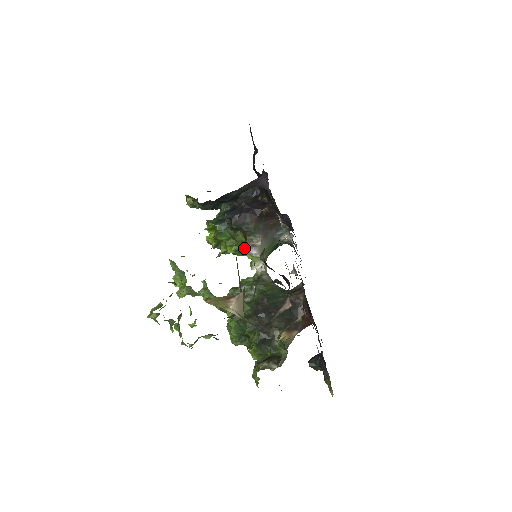
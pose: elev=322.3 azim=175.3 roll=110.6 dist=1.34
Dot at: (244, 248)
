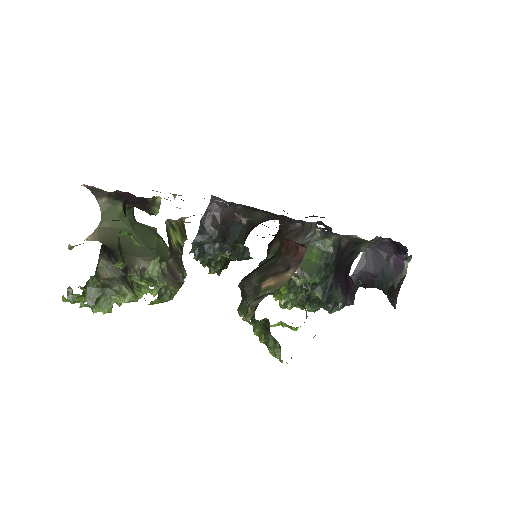
Dot at: occluded
